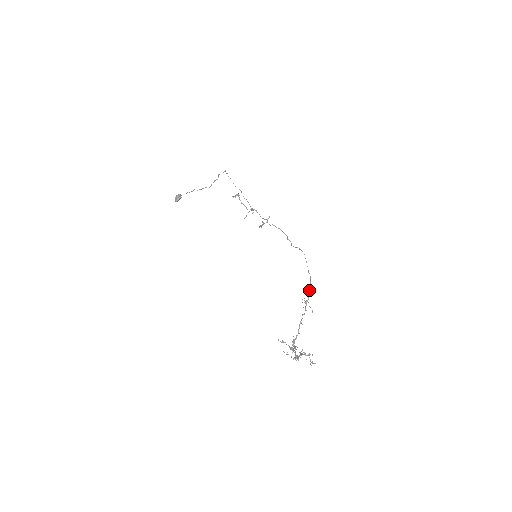
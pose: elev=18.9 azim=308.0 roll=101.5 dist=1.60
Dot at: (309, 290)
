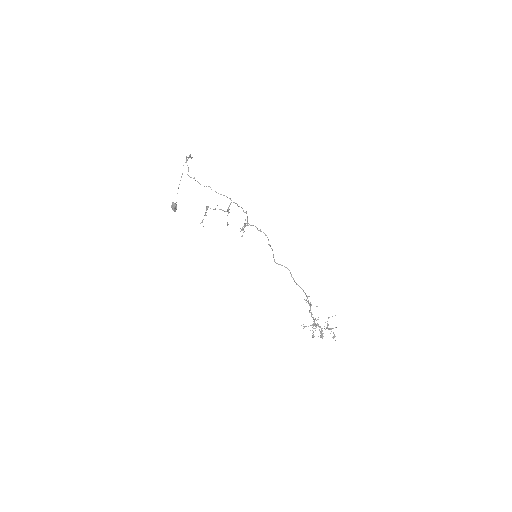
Dot at: occluded
